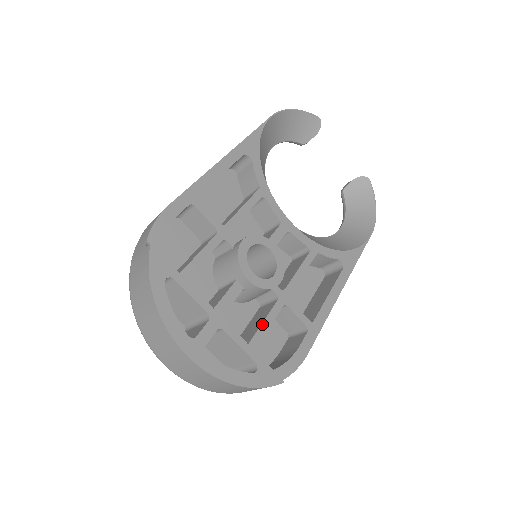
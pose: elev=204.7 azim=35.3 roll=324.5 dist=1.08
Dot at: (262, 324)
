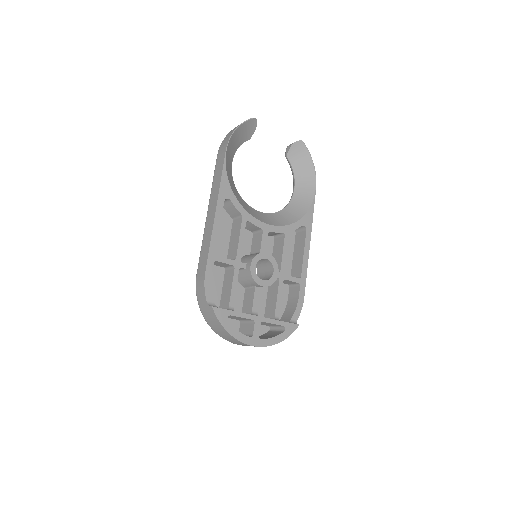
Dot at: (277, 300)
